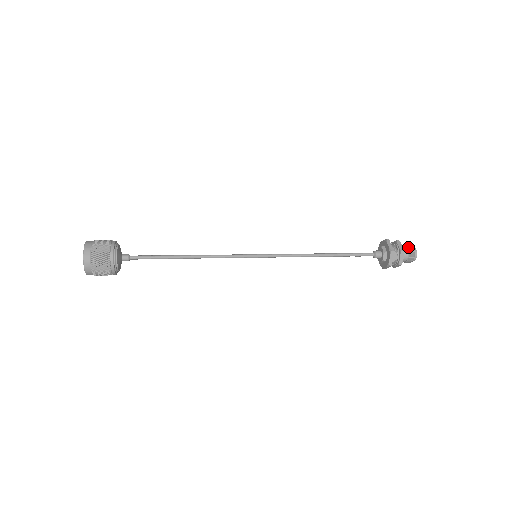
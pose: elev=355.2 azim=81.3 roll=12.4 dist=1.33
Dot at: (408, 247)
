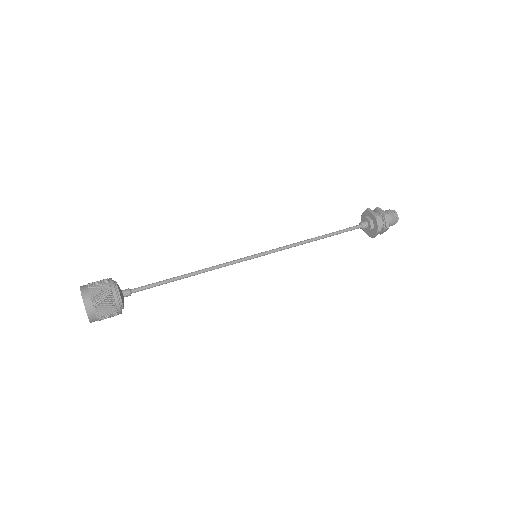
Dot at: (388, 211)
